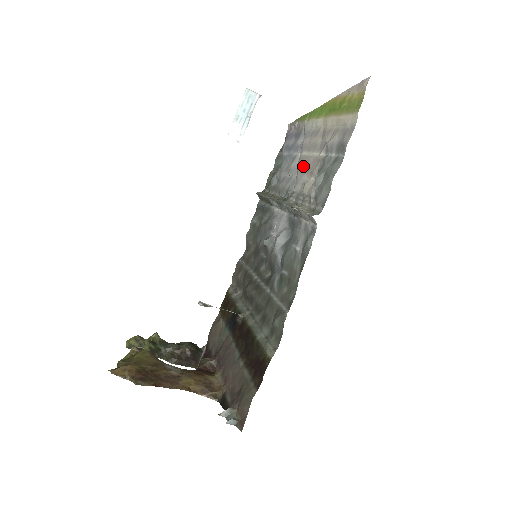
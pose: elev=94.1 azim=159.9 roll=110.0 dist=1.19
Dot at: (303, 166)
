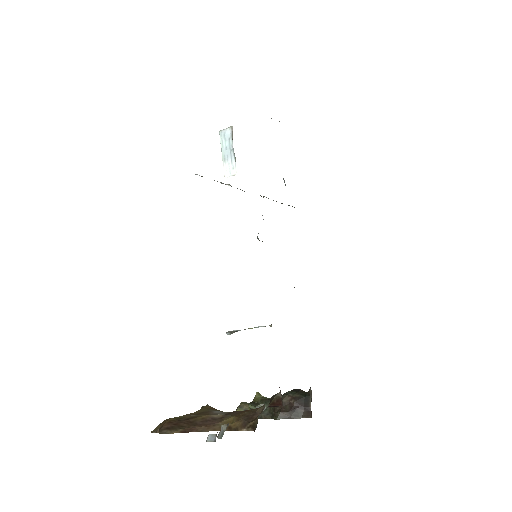
Dot at: occluded
